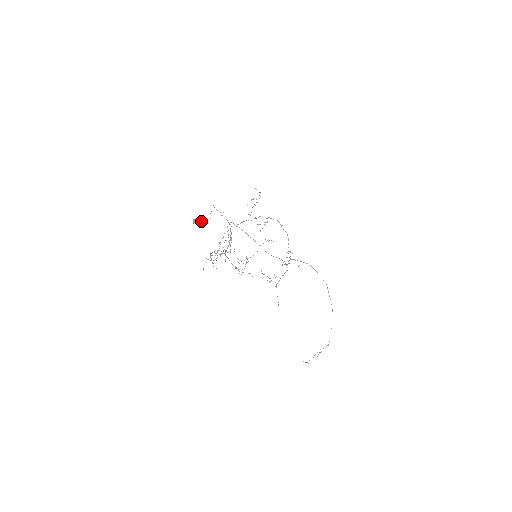
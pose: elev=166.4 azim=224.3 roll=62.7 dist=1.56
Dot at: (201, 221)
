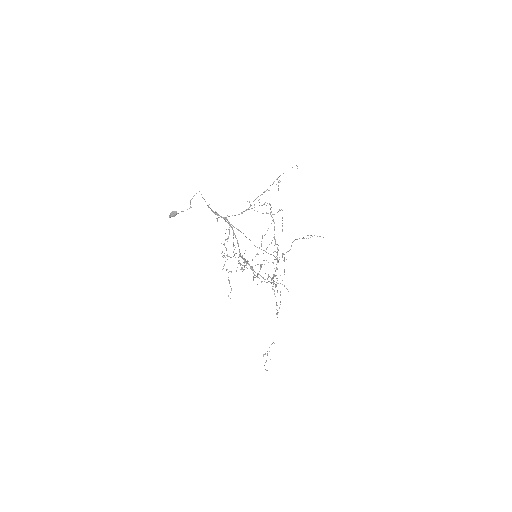
Dot at: occluded
